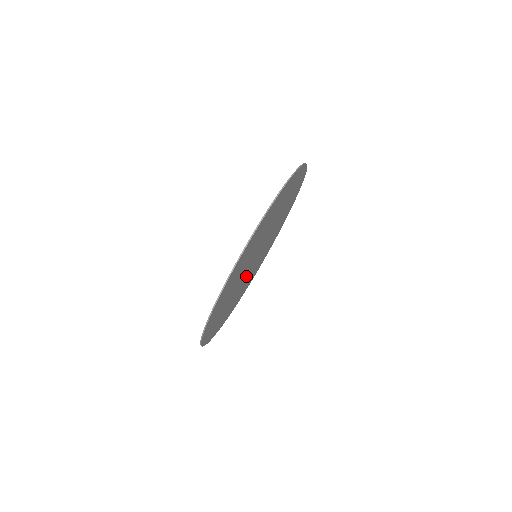
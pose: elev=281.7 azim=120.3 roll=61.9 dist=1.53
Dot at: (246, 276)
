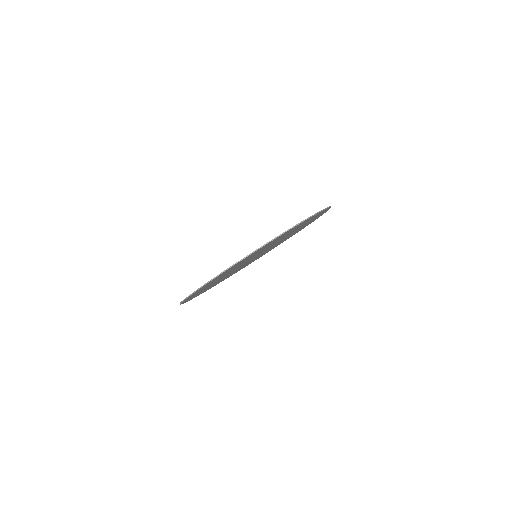
Dot at: occluded
